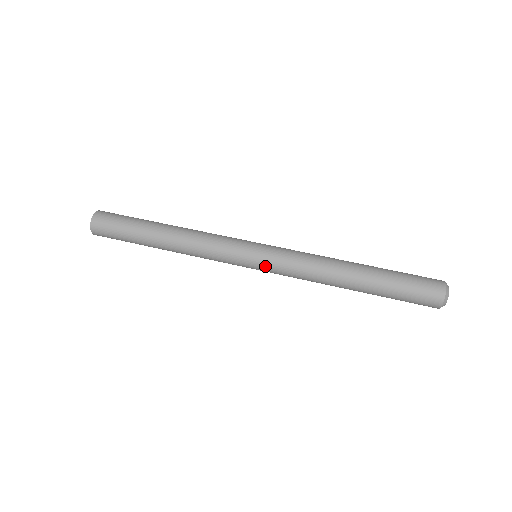
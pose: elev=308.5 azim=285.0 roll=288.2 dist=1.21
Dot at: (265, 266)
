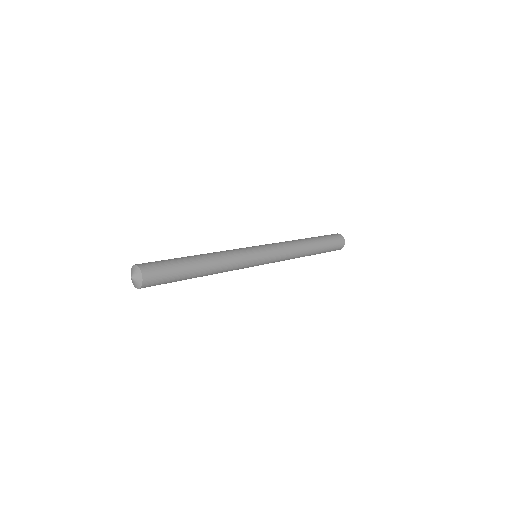
Dot at: (265, 246)
